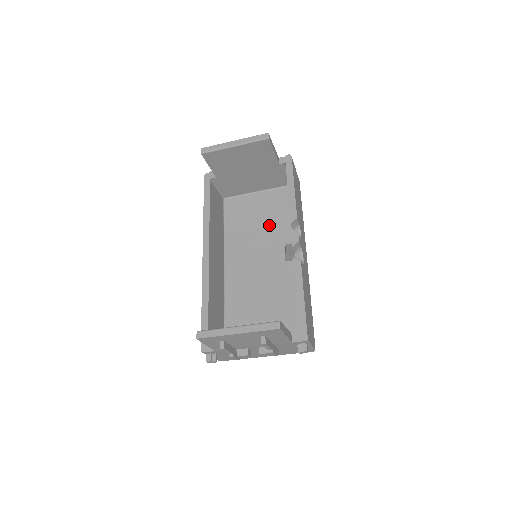
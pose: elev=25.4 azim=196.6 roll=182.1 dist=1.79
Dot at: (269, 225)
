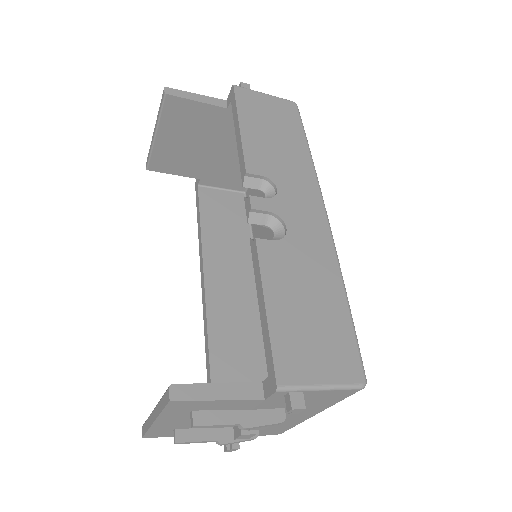
Dot at: occluded
